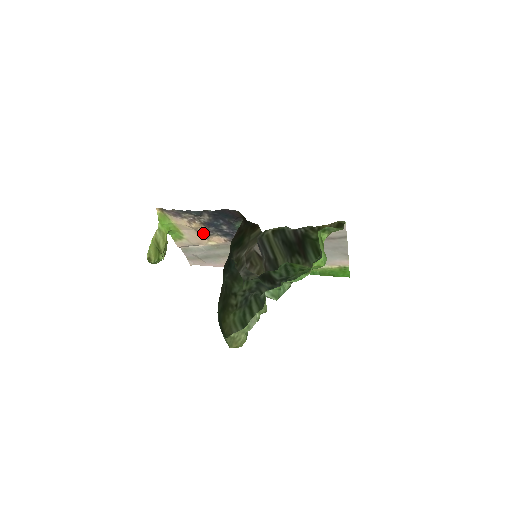
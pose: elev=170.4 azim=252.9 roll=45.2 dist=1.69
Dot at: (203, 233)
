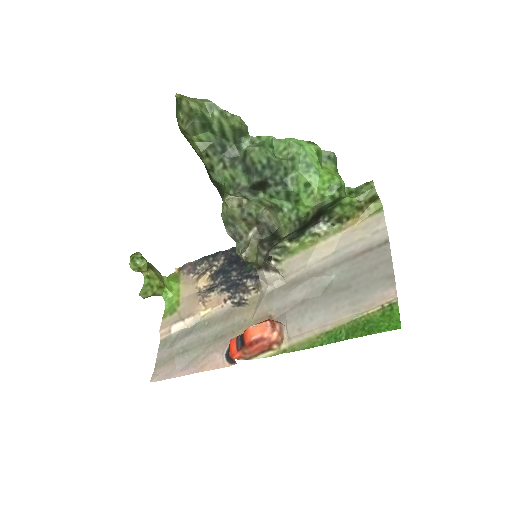
Dot at: (205, 293)
